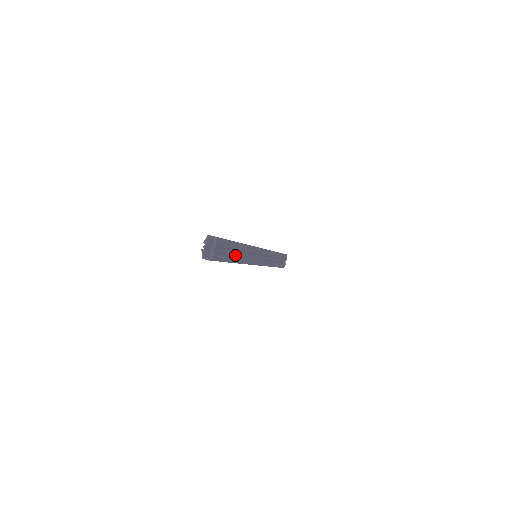
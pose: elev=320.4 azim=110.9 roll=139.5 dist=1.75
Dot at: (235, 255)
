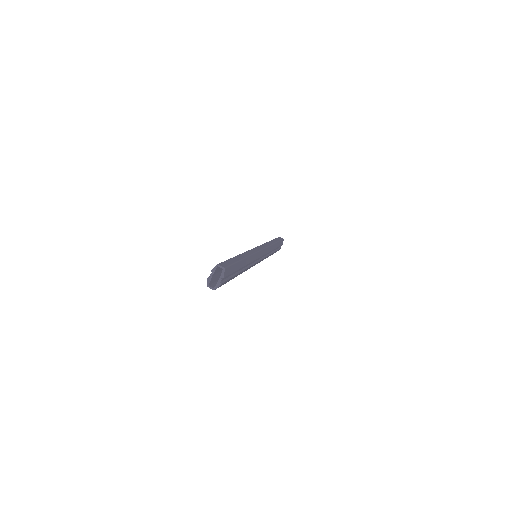
Dot at: (238, 272)
